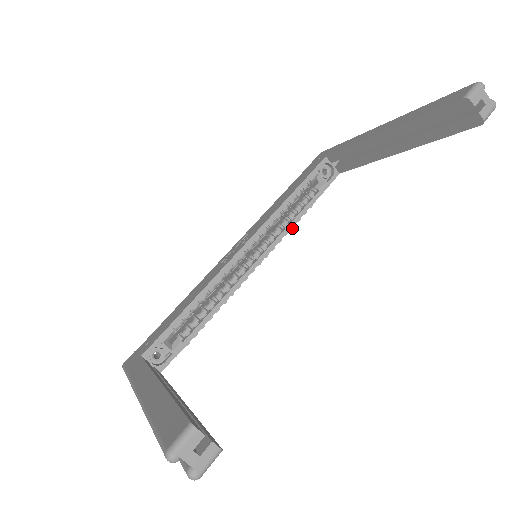
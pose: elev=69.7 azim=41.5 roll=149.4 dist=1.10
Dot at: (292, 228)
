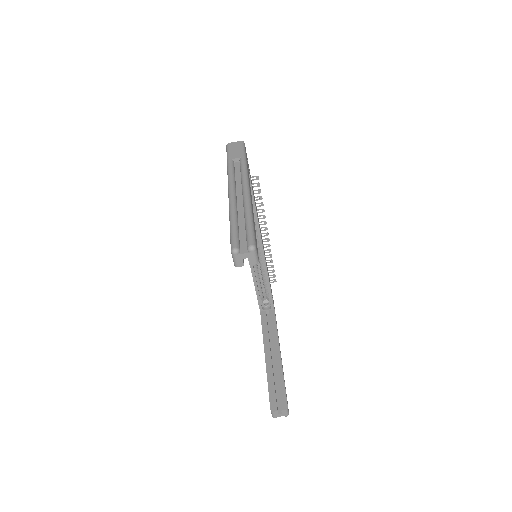
Dot at: occluded
